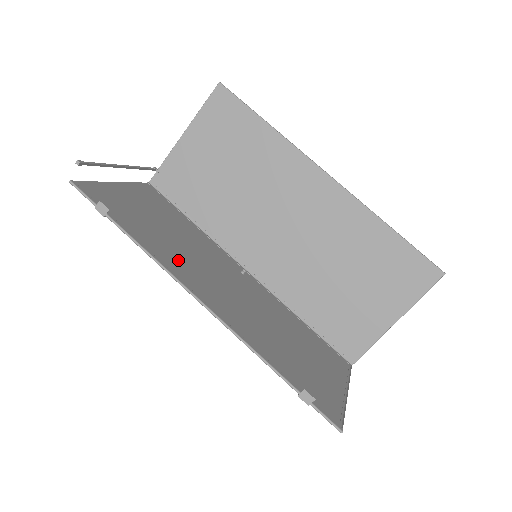
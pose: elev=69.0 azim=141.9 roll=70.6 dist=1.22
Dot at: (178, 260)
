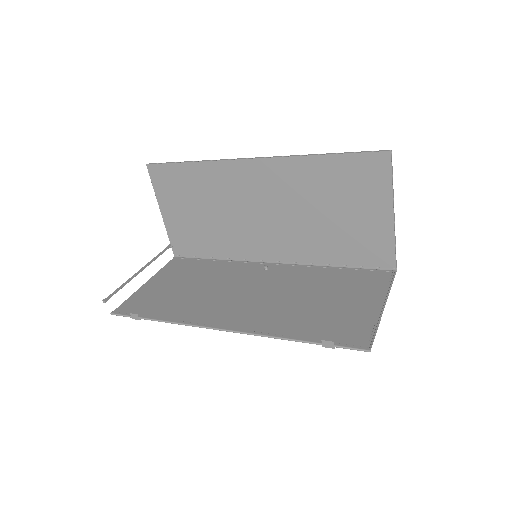
Dot at: (201, 308)
